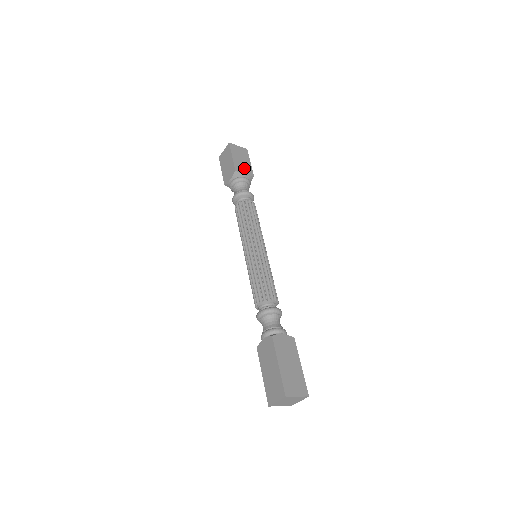
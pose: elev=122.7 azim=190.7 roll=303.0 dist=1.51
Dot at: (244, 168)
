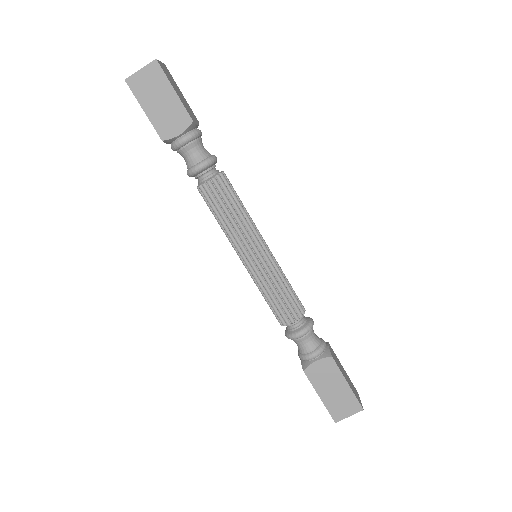
Dot at: (190, 110)
